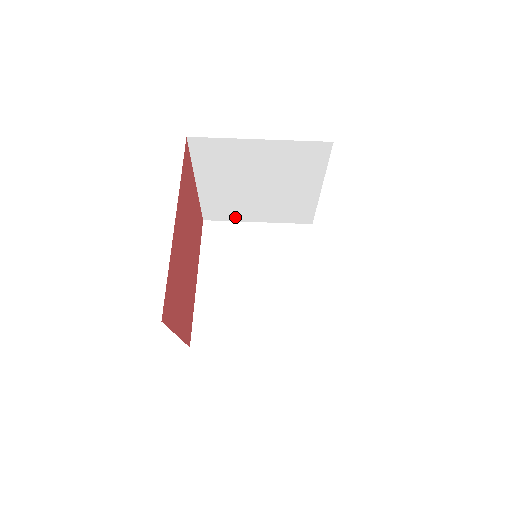
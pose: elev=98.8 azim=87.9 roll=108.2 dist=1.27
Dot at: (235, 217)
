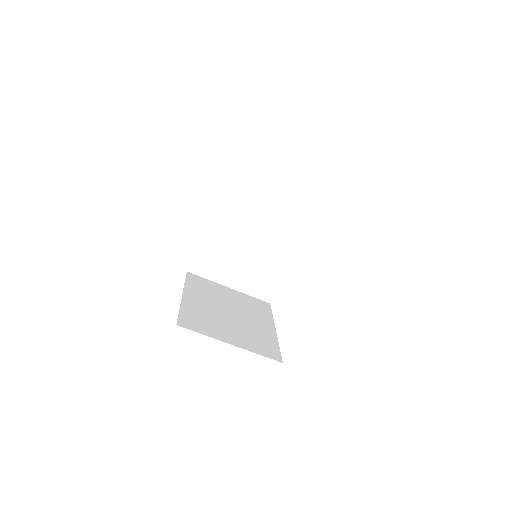
Dot at: occluded
